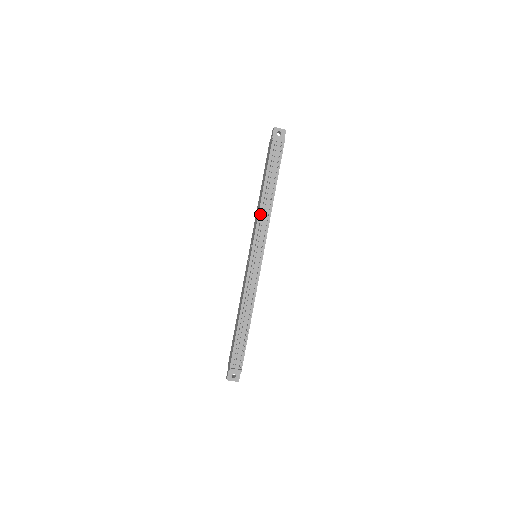
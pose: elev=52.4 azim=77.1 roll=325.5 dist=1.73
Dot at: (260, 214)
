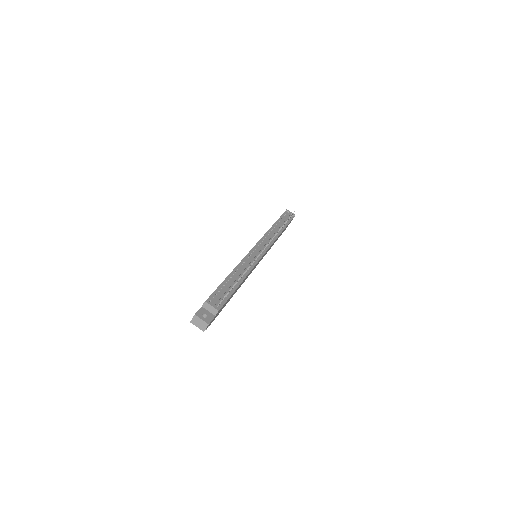
Dot at: (269, 232)
